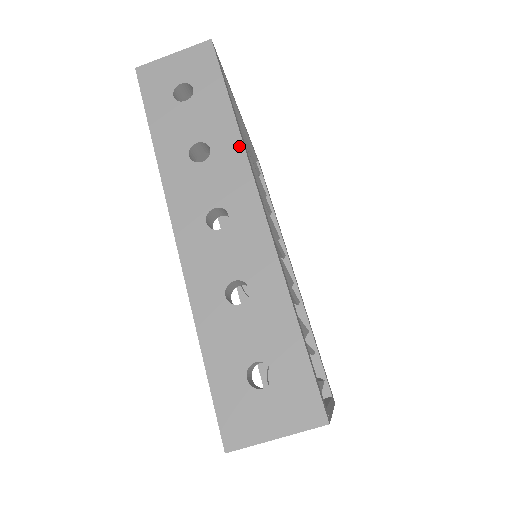
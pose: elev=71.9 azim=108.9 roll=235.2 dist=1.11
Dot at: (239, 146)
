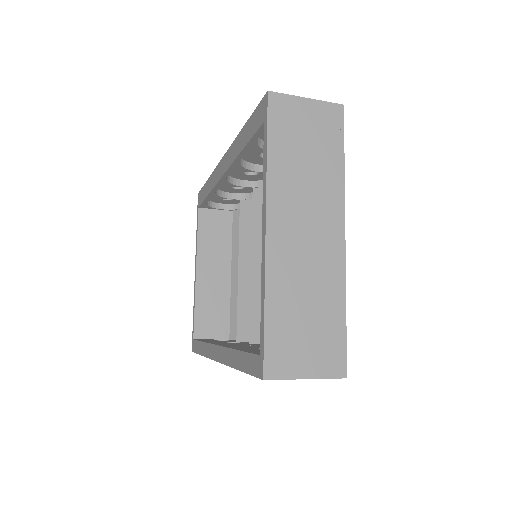
Dot at: occluded
